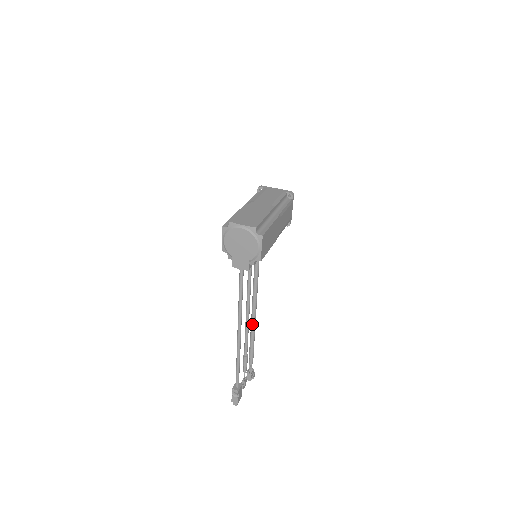
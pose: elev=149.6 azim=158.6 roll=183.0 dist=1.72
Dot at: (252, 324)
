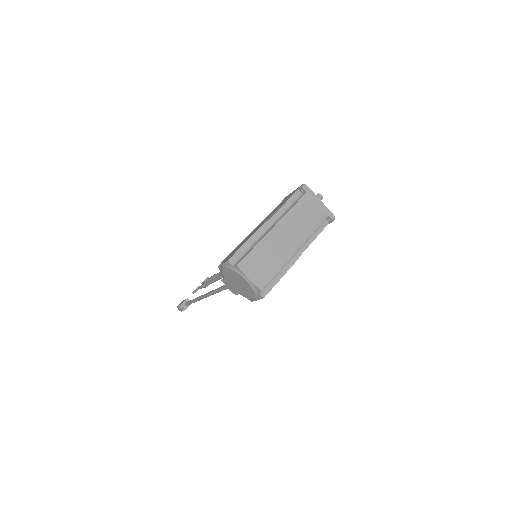
Dot at: occluded
